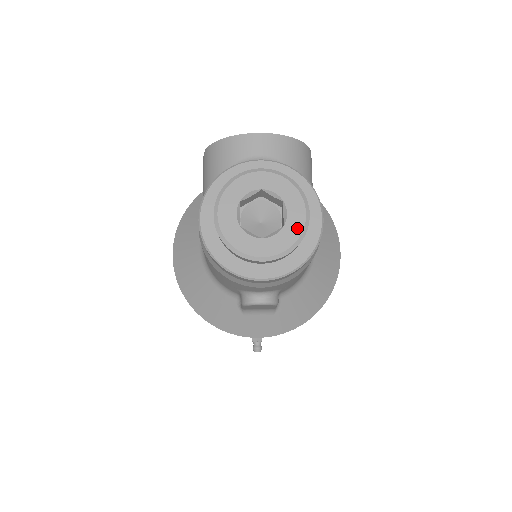
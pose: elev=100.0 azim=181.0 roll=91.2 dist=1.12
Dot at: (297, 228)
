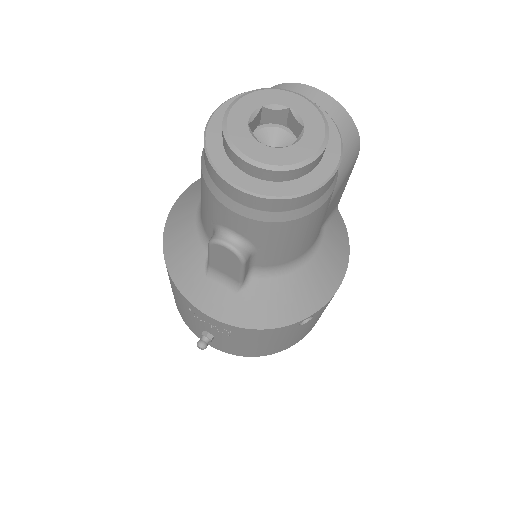
Dot at: (303, 154)
